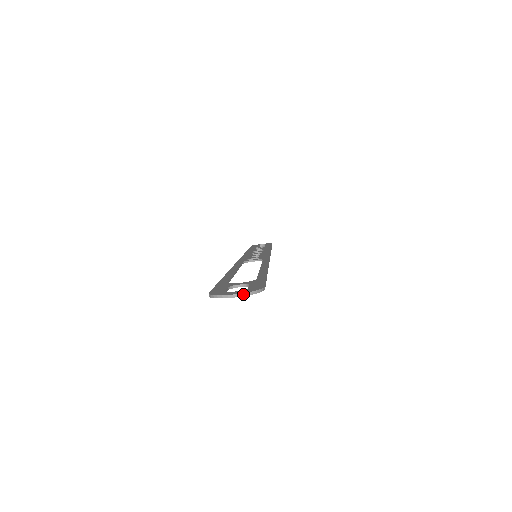
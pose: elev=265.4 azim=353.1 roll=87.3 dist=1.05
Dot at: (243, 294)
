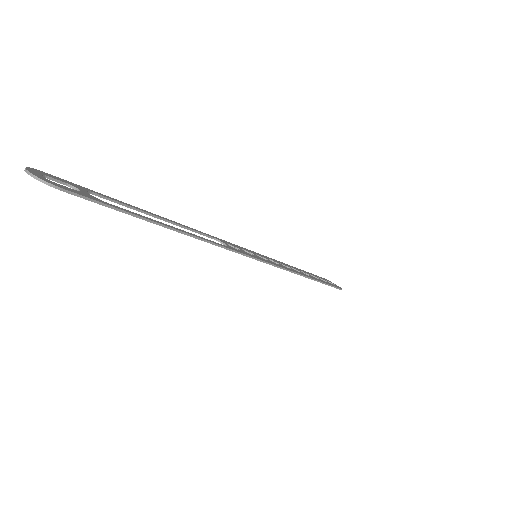
Dot at: (32, 174)
